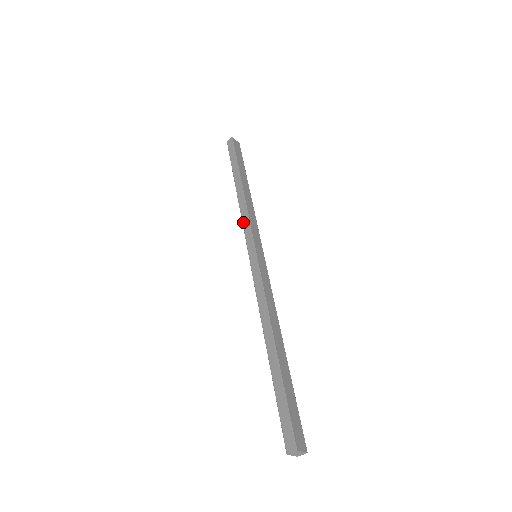
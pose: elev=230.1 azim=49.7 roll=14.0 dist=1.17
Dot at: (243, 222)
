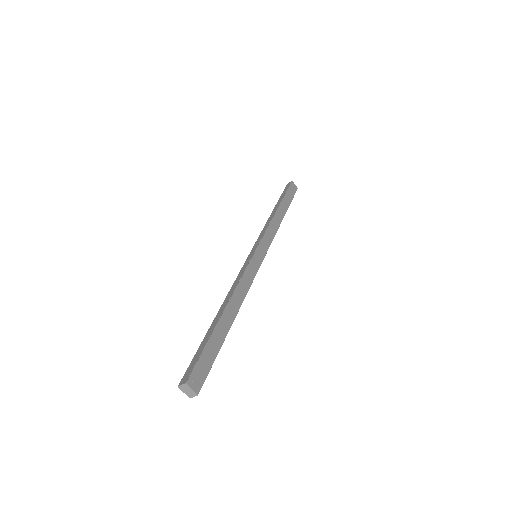
Dot at: (261, 232)
